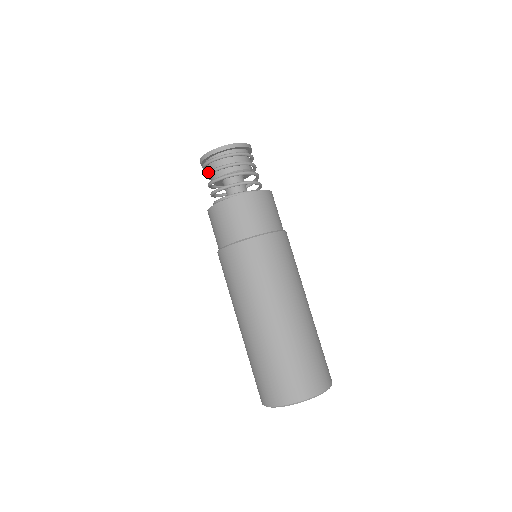
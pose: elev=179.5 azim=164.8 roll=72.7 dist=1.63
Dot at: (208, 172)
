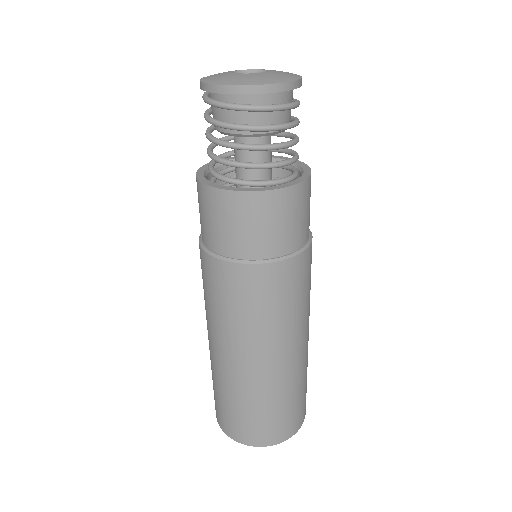
Dot at: (209, 109)
